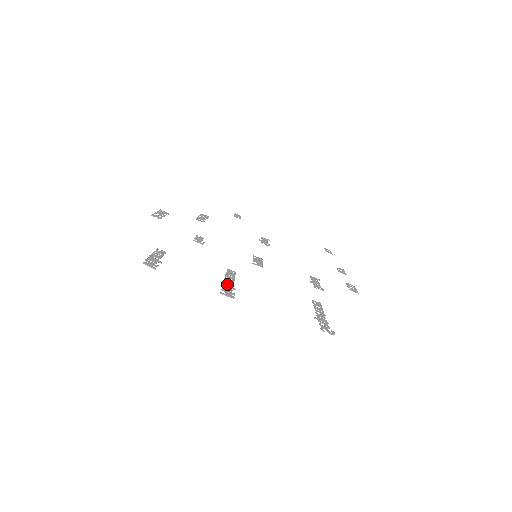
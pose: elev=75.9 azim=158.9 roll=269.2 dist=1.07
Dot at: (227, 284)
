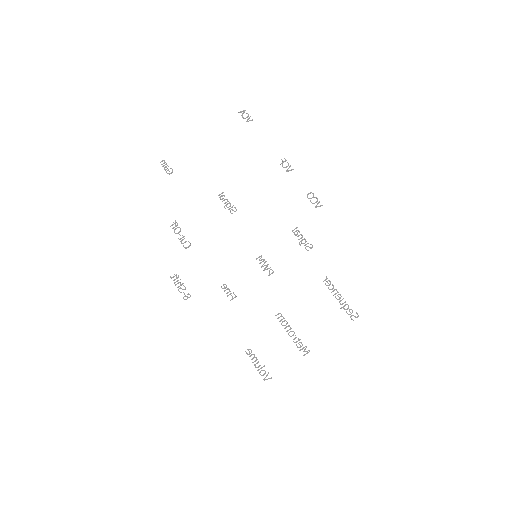
Dot at: occluded
